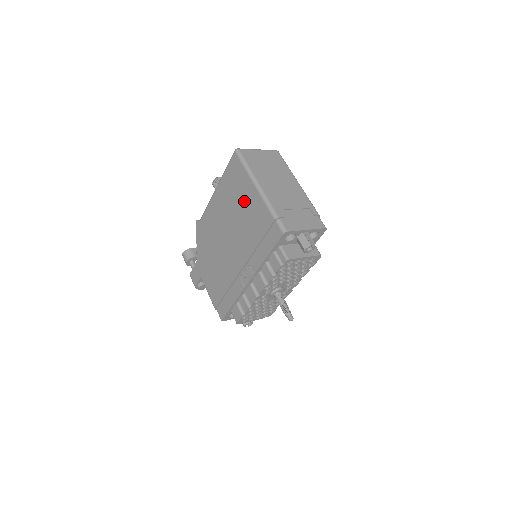
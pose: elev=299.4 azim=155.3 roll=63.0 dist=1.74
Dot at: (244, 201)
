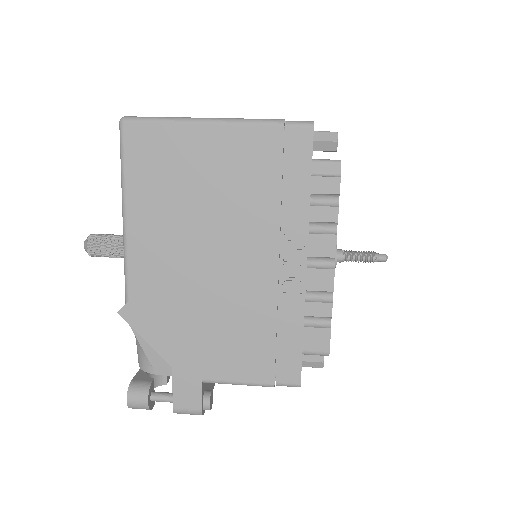
Dot at: (203, 166)
